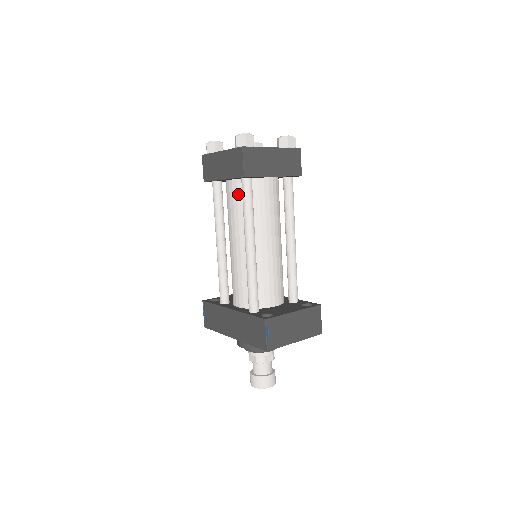
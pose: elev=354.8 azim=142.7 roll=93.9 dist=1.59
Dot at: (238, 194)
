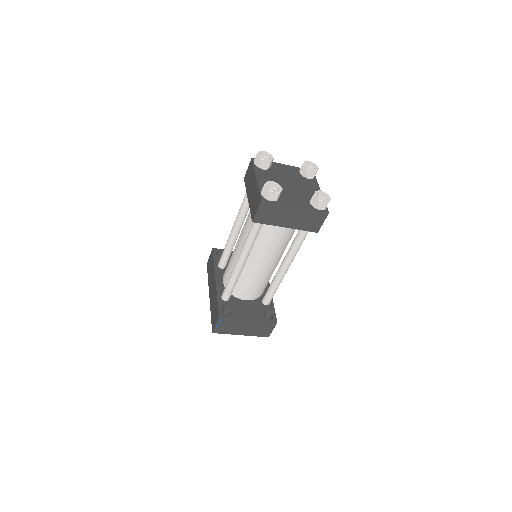
Dot at: occluded
